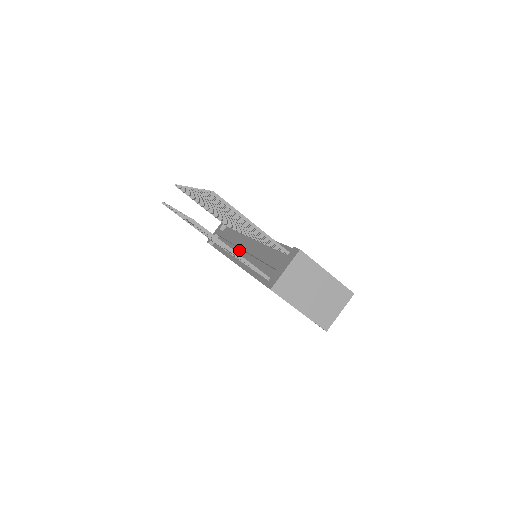
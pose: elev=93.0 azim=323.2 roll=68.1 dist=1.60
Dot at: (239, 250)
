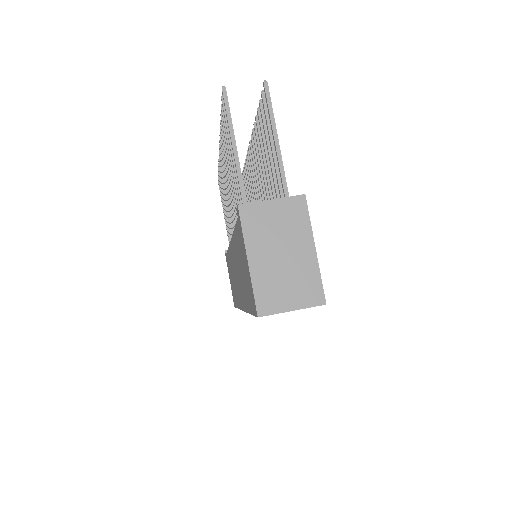
Dot at: occluded
